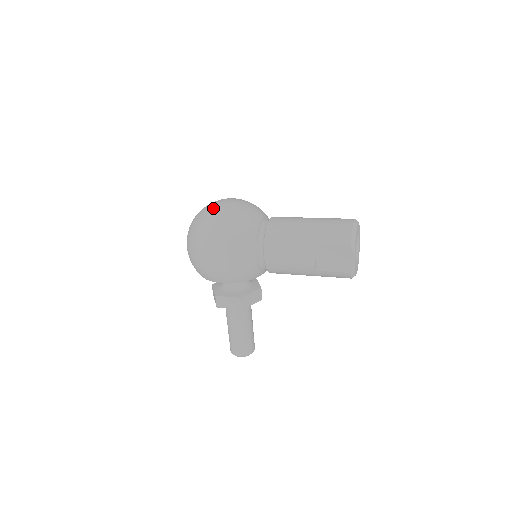
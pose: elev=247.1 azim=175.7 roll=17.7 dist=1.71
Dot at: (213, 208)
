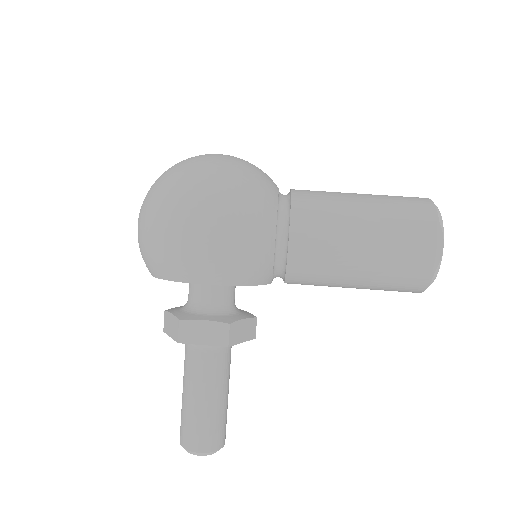
Dot at: (201, 155)
